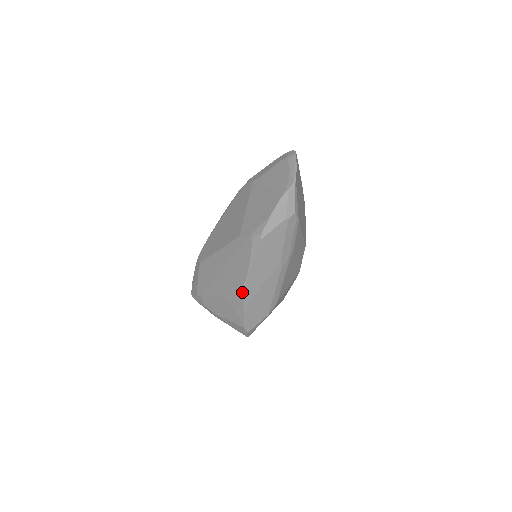
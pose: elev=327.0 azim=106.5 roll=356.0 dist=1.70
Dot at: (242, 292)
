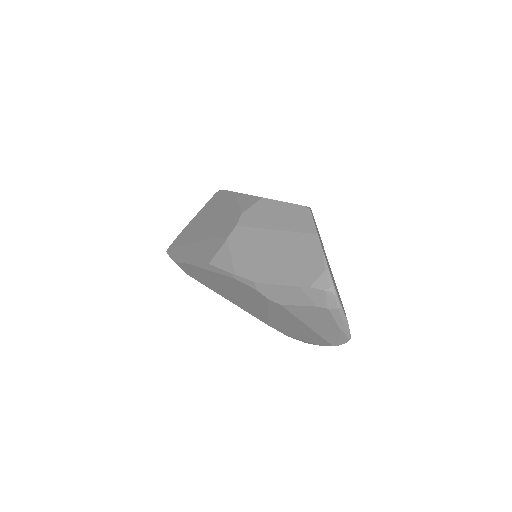
Dot at: occluded
